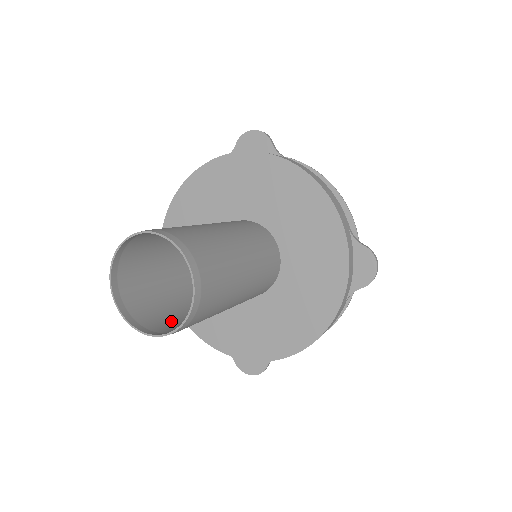
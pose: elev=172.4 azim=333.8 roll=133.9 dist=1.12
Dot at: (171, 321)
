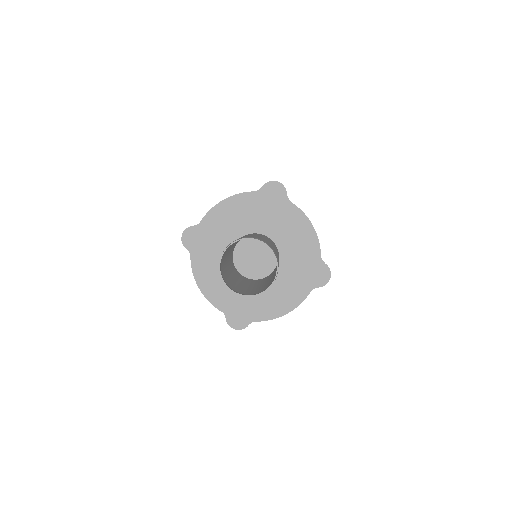
Dot at: (238, 288)
